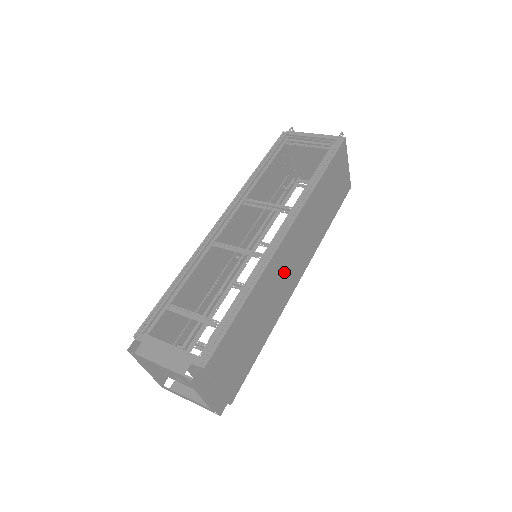
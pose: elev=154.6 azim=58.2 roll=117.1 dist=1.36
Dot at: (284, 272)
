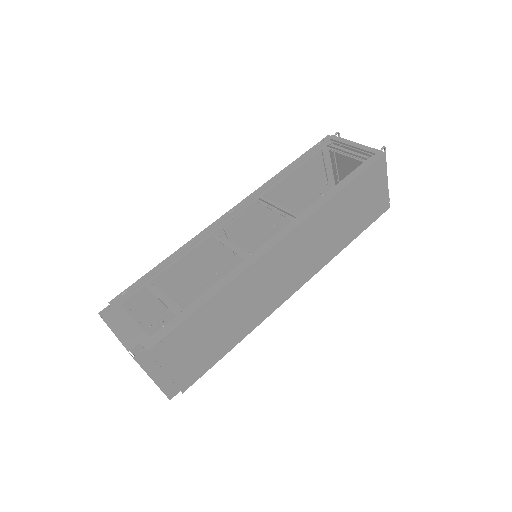
Dot at: (273, 279)
